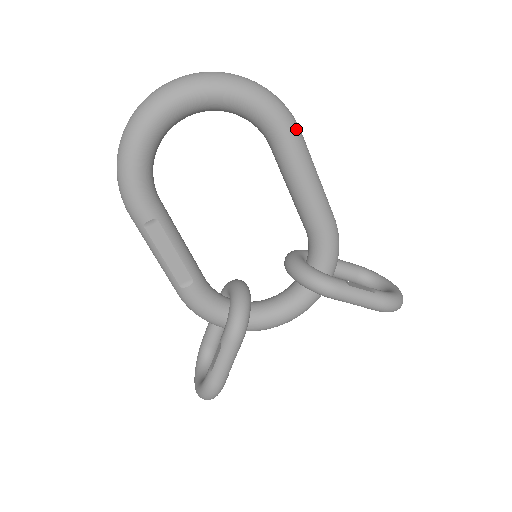
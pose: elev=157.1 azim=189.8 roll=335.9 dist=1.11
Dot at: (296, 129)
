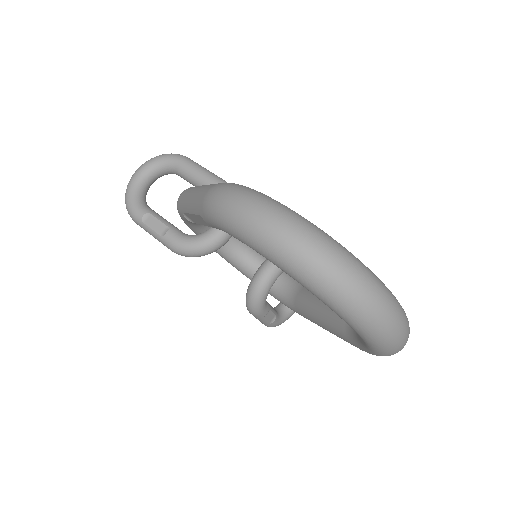
Dot at: occluded
